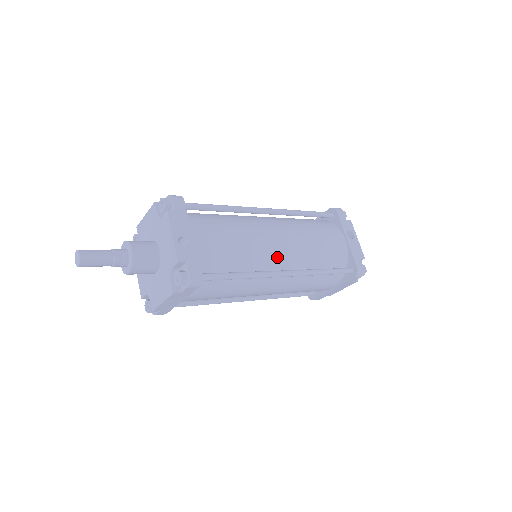
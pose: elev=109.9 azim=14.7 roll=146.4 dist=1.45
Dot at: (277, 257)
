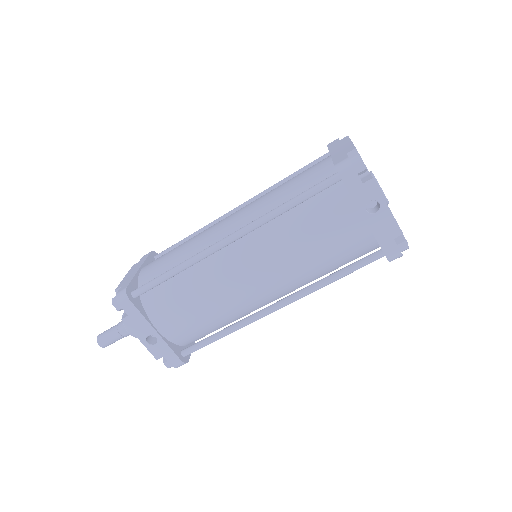
Dot at: (260, 296)
